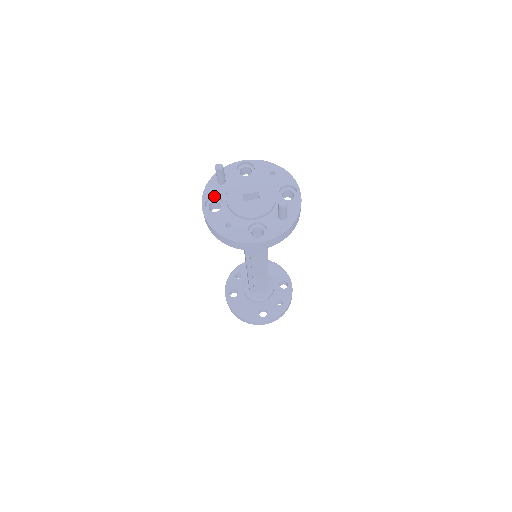
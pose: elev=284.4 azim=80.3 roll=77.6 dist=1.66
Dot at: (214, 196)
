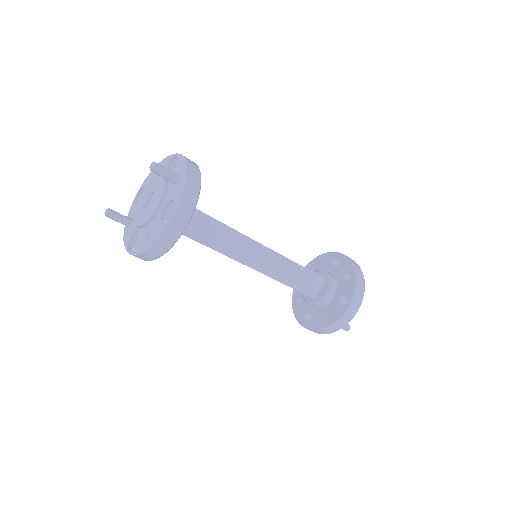
Dot at: (130, 236)
